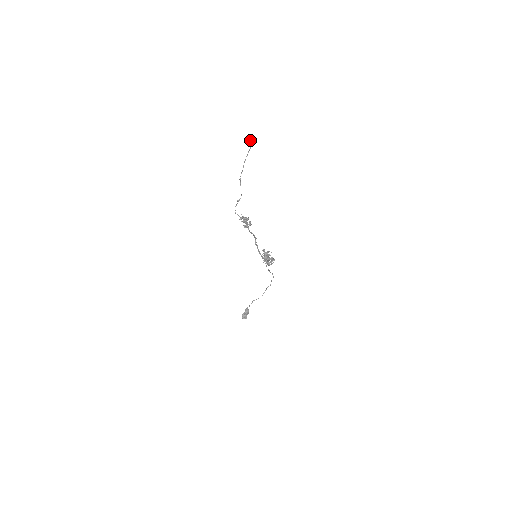
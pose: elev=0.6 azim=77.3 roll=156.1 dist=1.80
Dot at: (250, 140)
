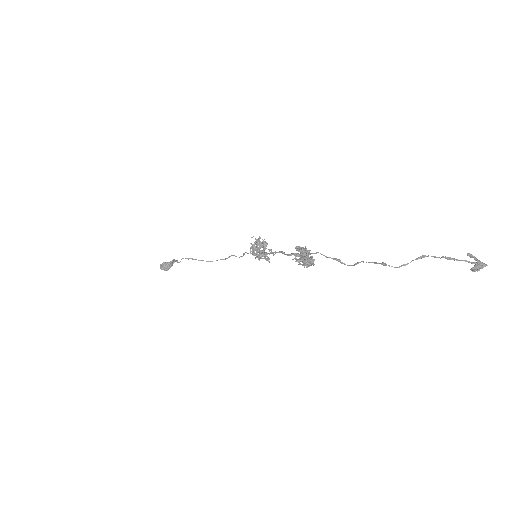
Dot at: (479, 268)
